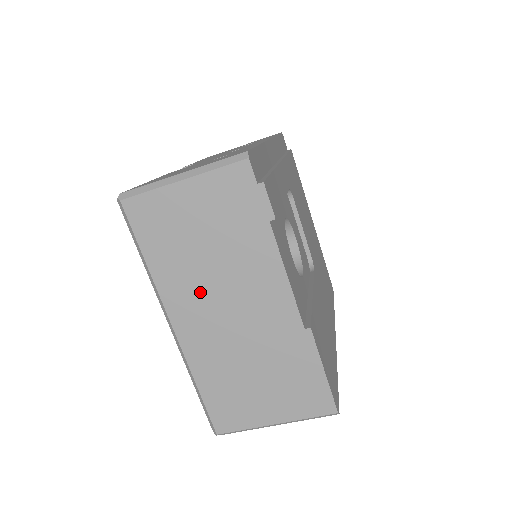
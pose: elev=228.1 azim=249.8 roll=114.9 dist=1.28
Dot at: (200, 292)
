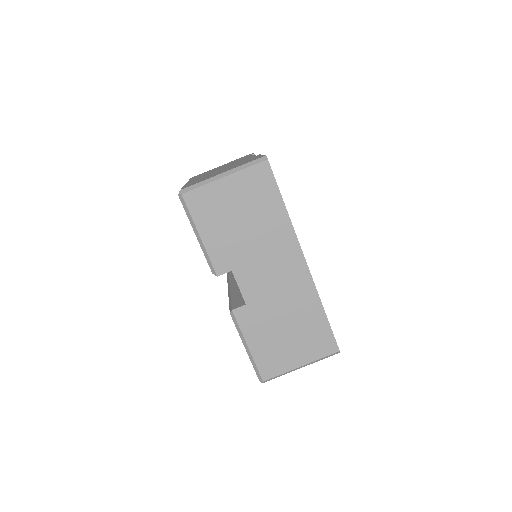
Dot at: occluded
